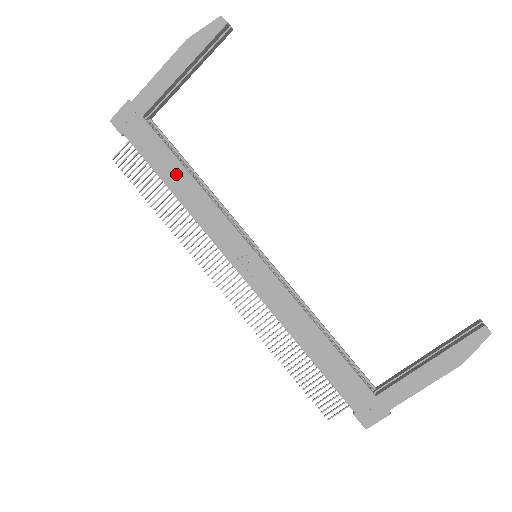
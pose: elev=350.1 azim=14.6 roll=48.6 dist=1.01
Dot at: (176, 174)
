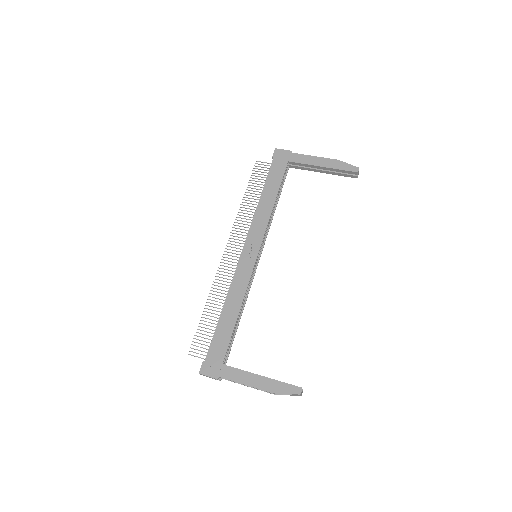
Dot at: (271, 192)
